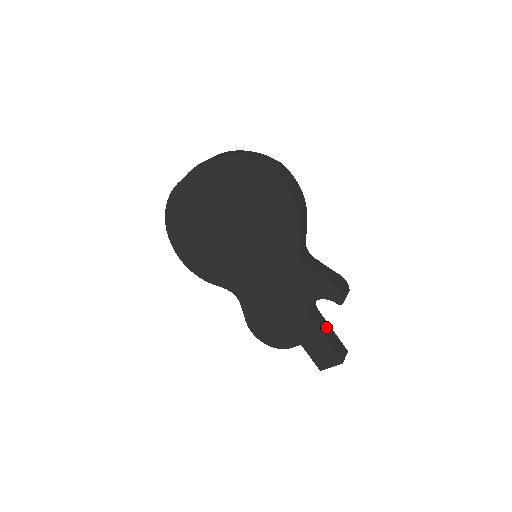
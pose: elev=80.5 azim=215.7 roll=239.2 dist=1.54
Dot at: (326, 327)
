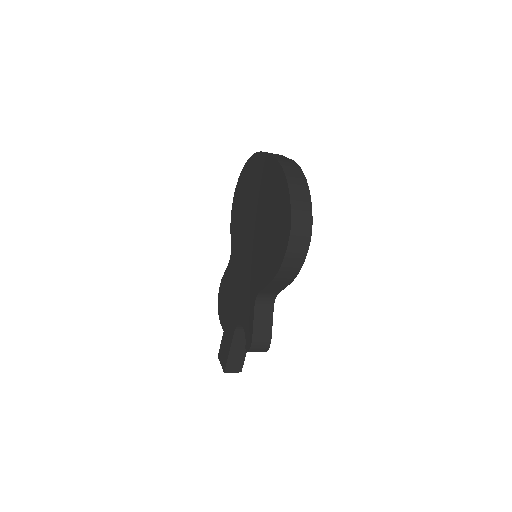
Dot at: (243, 345)
